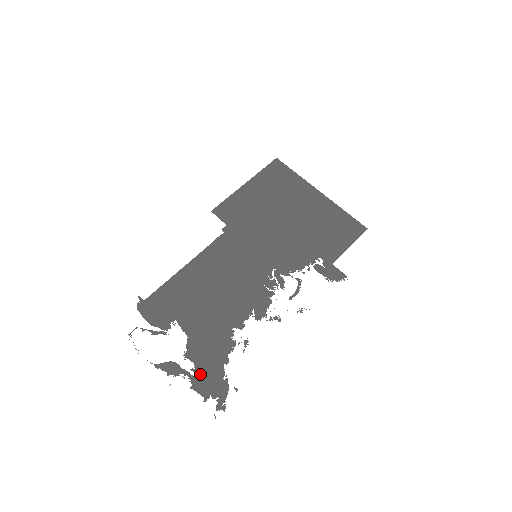
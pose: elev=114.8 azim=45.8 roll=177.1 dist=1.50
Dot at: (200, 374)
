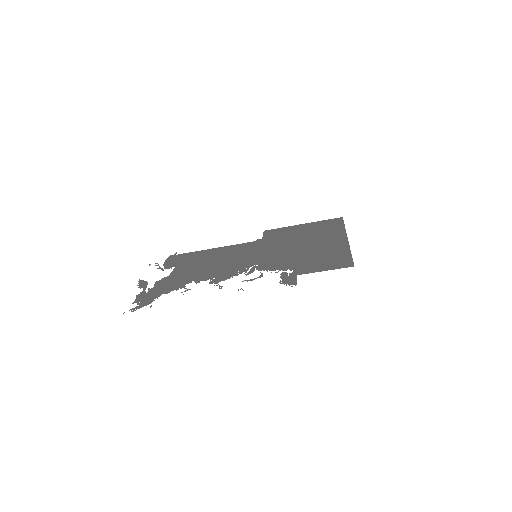
Dot at: (149, 292)
